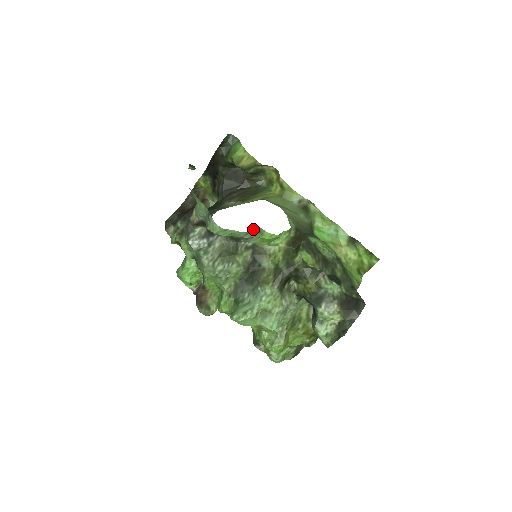
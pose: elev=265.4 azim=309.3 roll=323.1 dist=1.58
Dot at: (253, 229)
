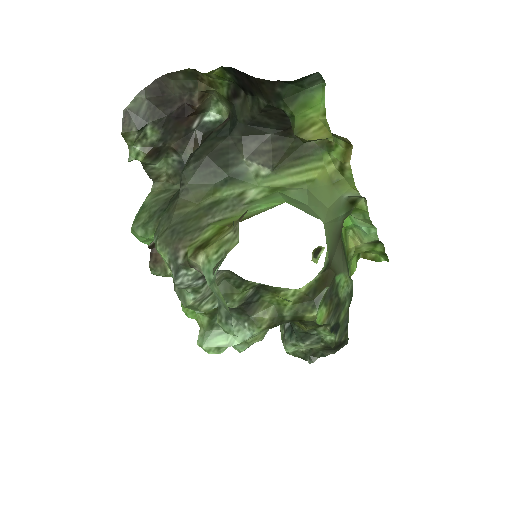
Dot at: occluded
